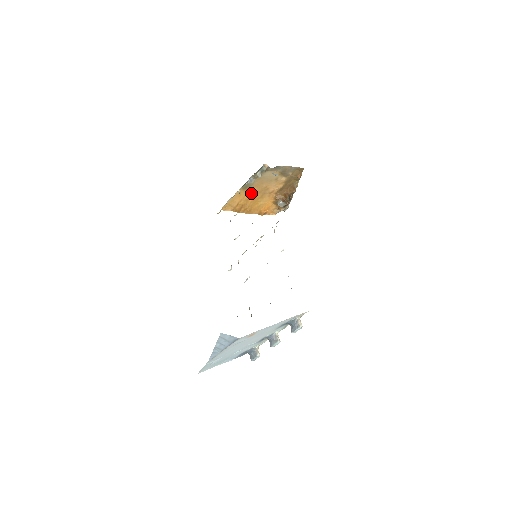
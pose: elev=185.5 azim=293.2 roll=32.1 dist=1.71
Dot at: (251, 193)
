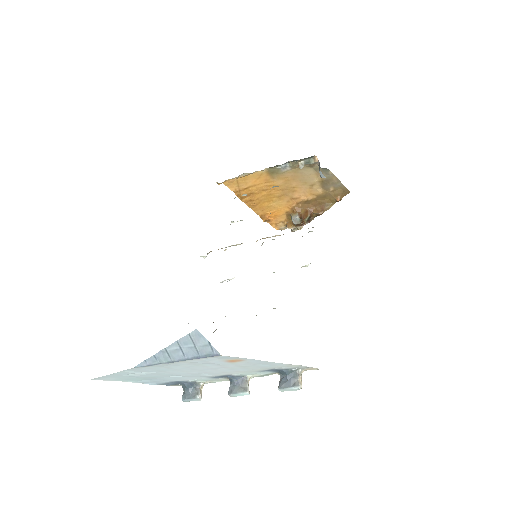
Dot at: (272, 184)
